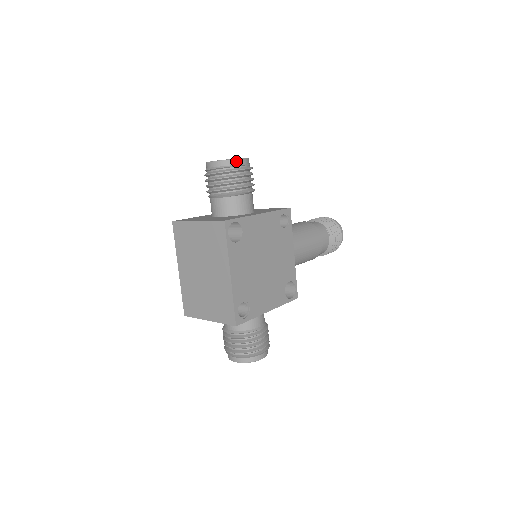
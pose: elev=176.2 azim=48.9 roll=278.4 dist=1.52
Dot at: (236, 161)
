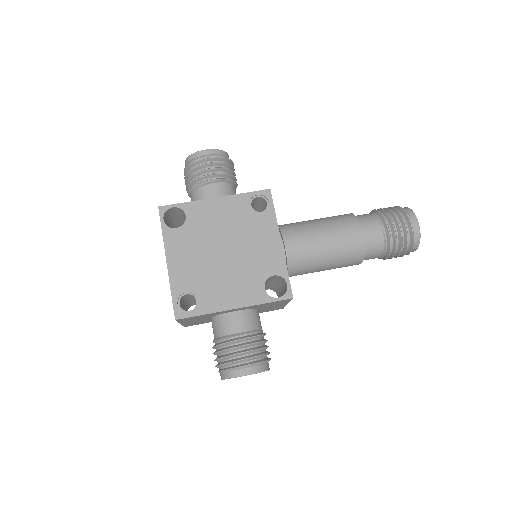
Dot at: (197, 154)
